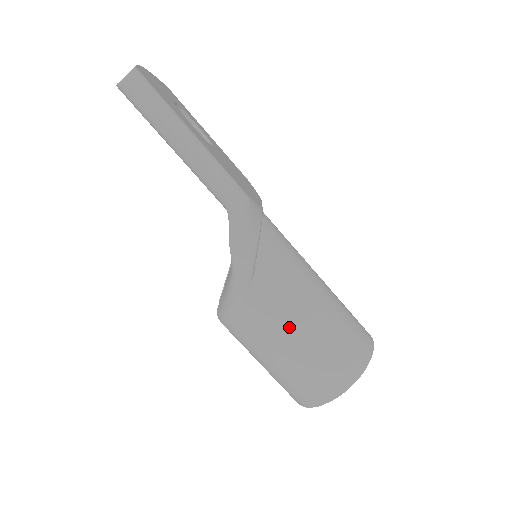
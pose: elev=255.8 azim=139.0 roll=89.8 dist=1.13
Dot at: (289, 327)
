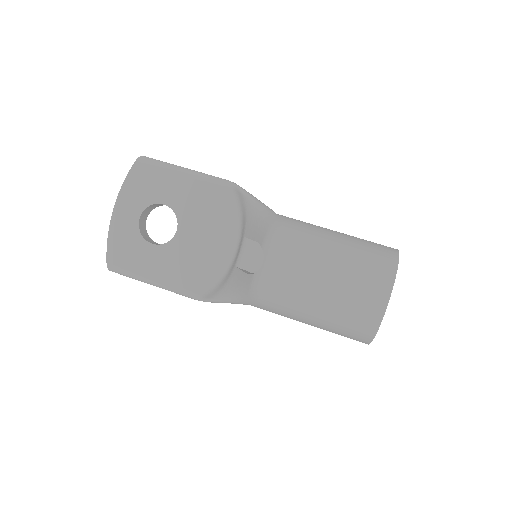
Dot at: occluded
